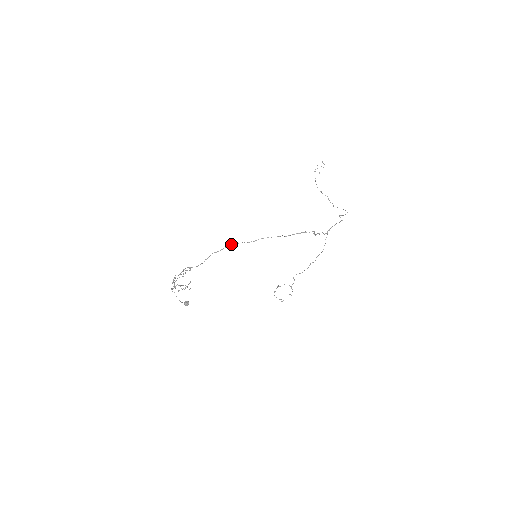
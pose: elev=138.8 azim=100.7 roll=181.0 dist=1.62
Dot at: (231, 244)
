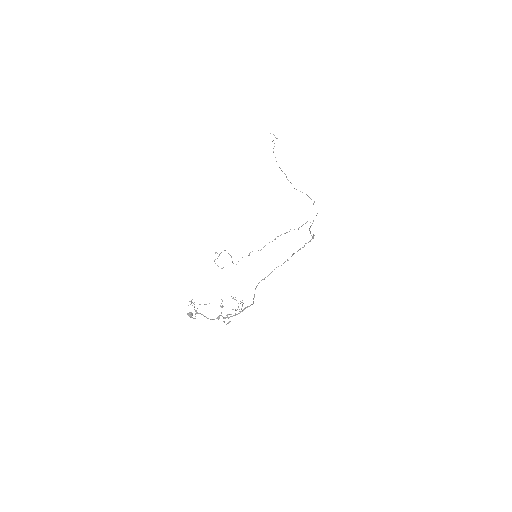
Dot at: occluded
